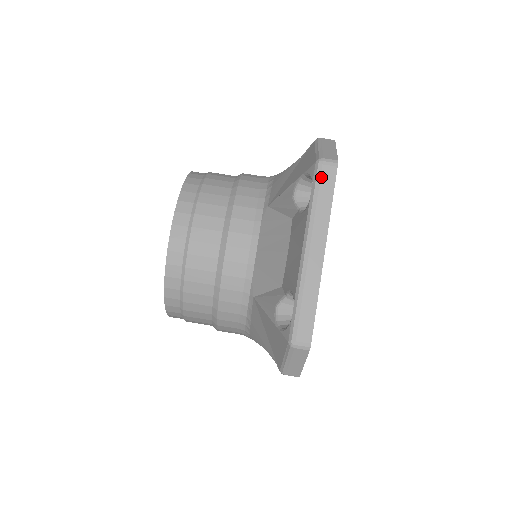
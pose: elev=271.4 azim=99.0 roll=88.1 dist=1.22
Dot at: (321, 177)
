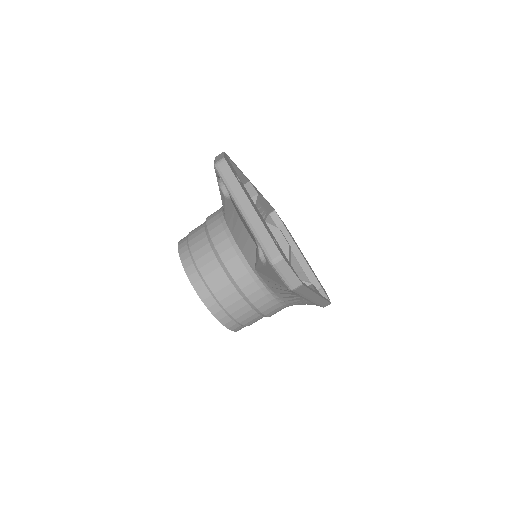
Dot at: (221, 171)
